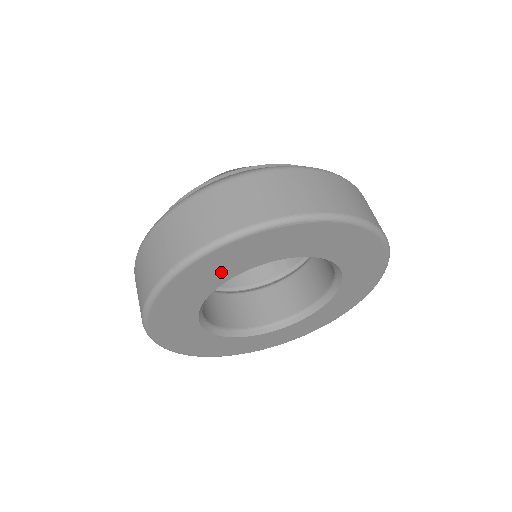
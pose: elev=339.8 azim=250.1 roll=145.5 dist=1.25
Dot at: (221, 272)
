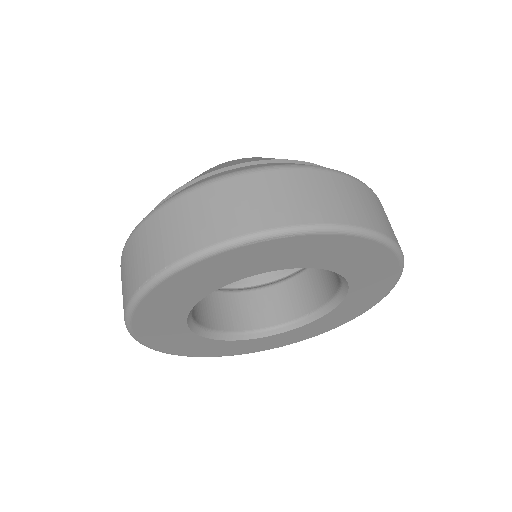
Dot at: (201, 286)
